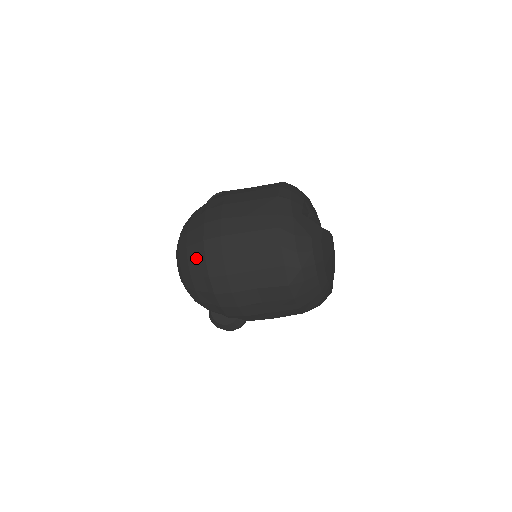
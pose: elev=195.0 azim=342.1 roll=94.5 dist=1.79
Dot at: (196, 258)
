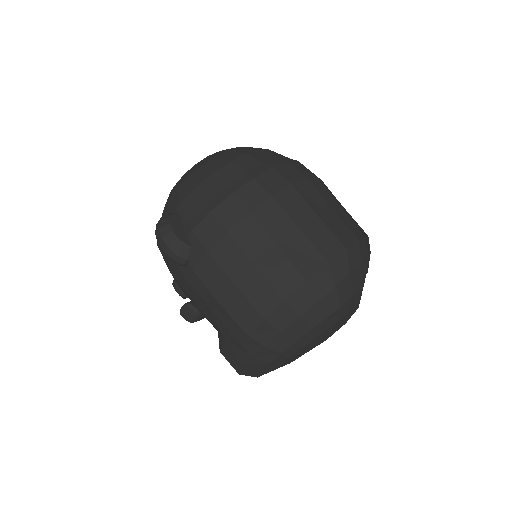
Dot at: (261, 159)
